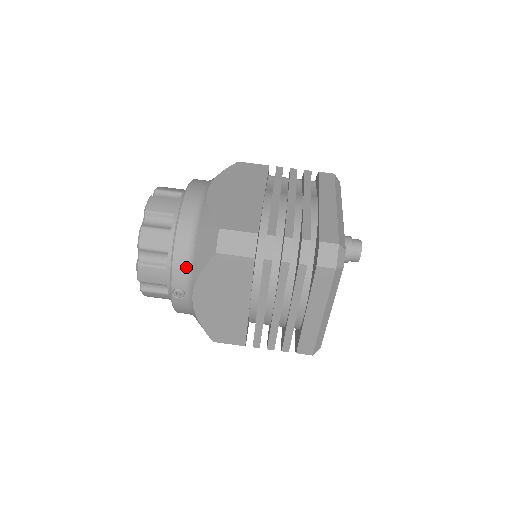
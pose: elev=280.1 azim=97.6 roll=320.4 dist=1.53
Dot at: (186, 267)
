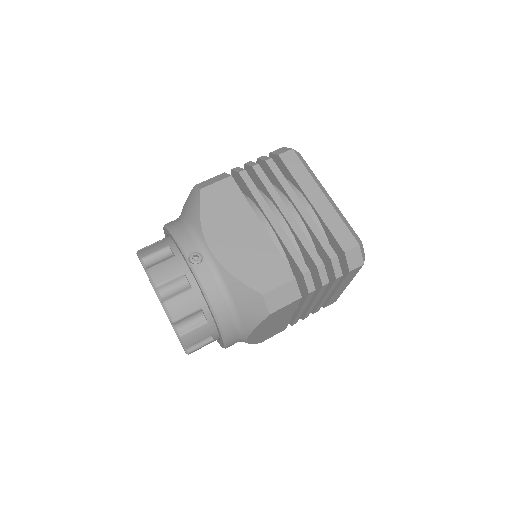
Dot at: (188, 232)
